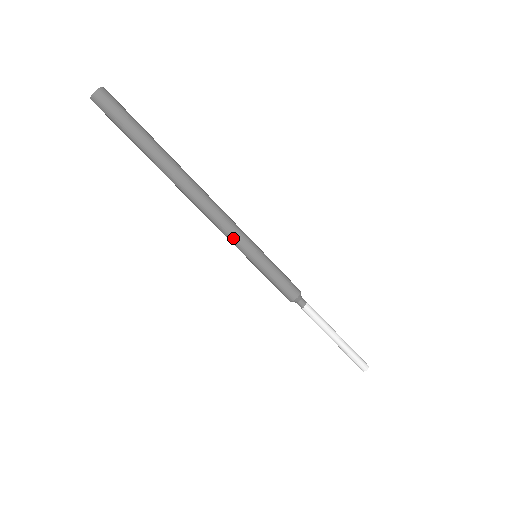
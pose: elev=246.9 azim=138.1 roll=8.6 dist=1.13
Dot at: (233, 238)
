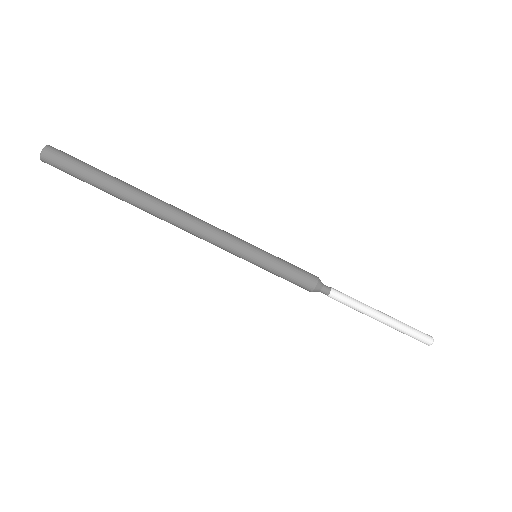
Dot at: (224, 243)
